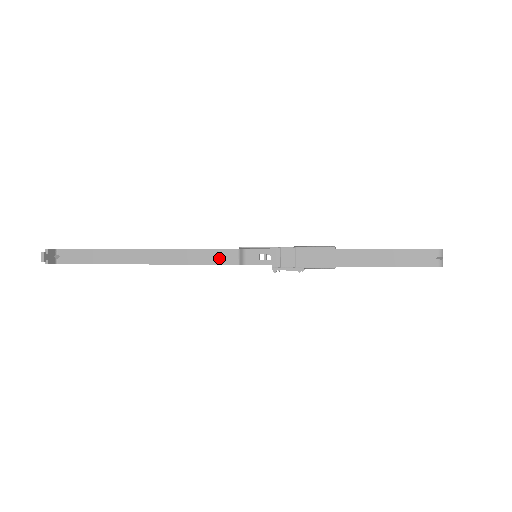
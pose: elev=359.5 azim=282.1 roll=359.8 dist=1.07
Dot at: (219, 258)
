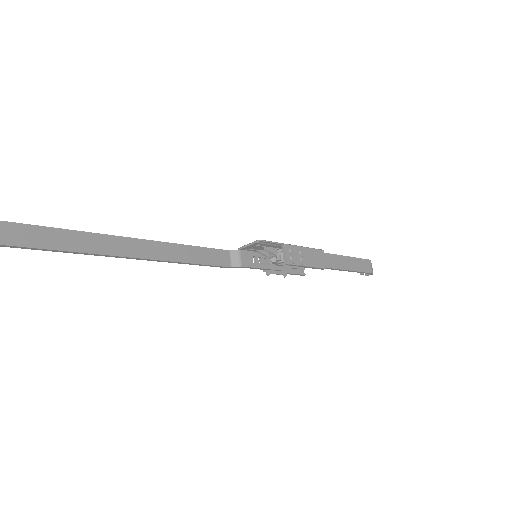
Dot at: (212, 258)
